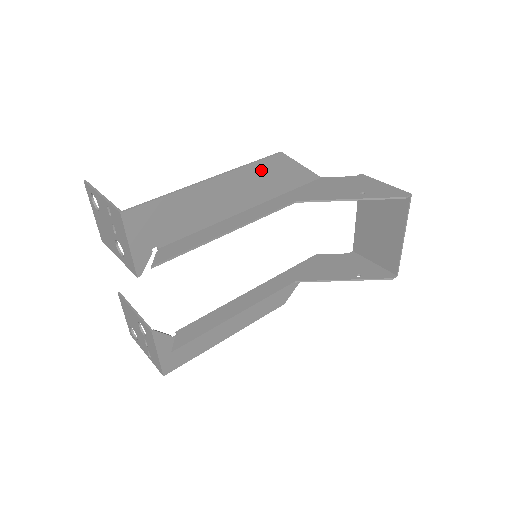
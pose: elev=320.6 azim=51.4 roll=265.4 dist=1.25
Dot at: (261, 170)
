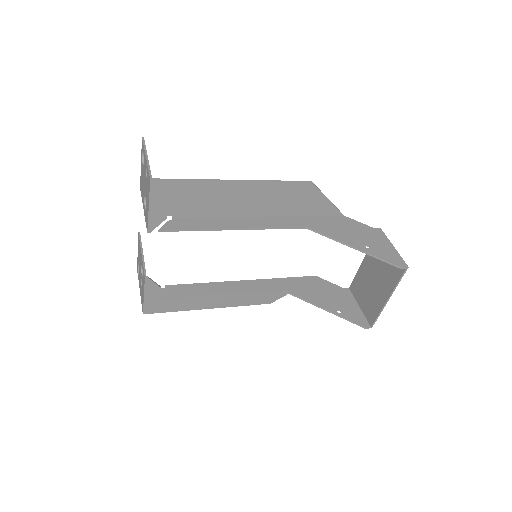
Dot at: (287, 190)
